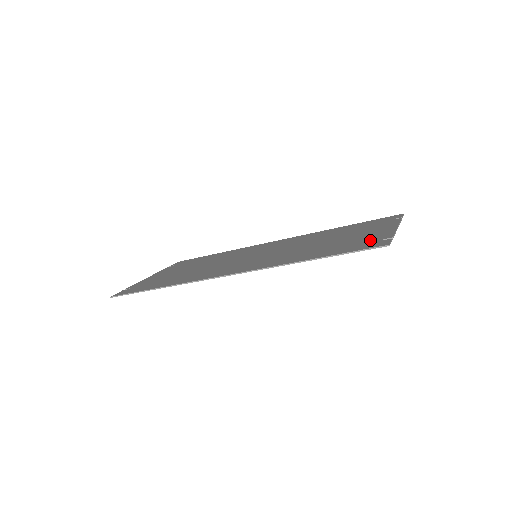
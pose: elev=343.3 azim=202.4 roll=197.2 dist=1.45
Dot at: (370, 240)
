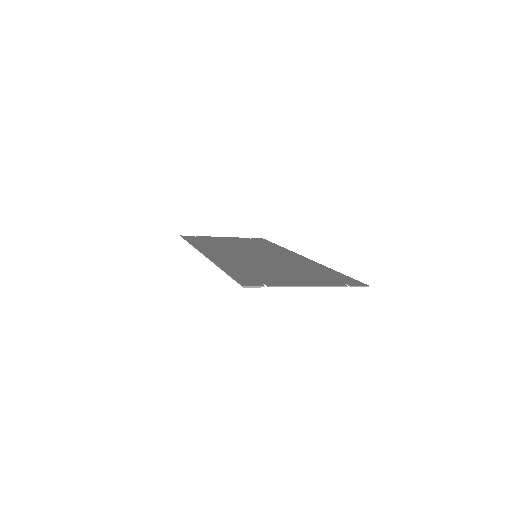
Dot at: (266, 280)
